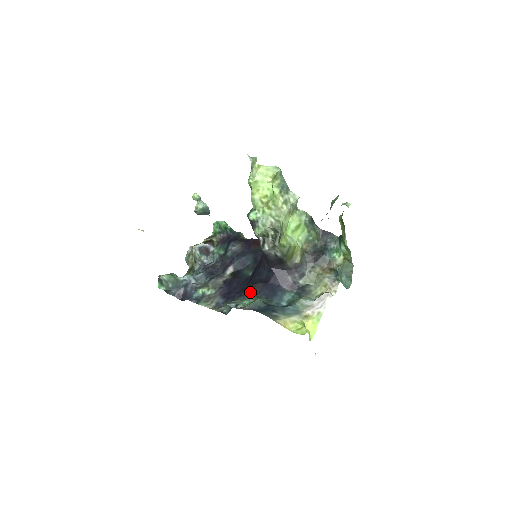
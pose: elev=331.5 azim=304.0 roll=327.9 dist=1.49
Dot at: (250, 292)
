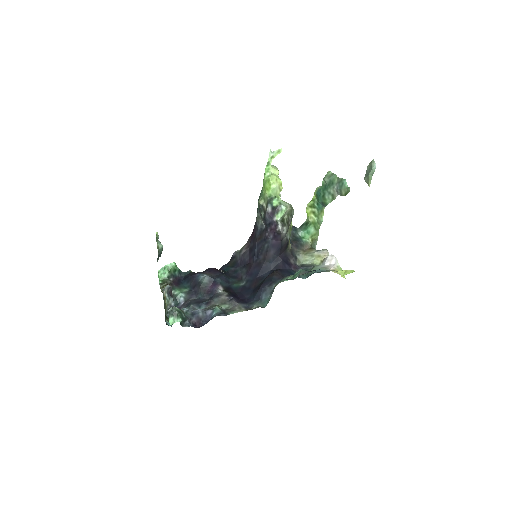
Dot at: (277, 278)
